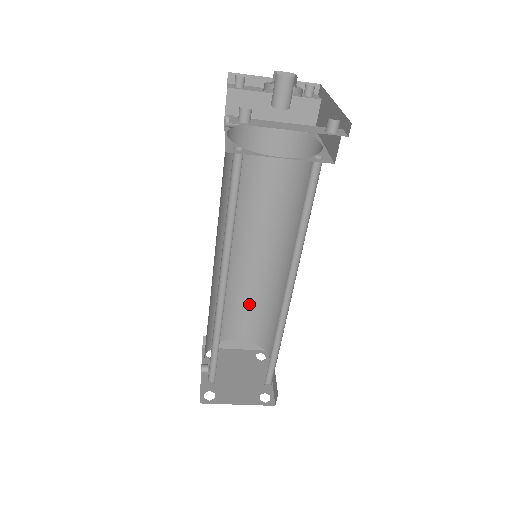
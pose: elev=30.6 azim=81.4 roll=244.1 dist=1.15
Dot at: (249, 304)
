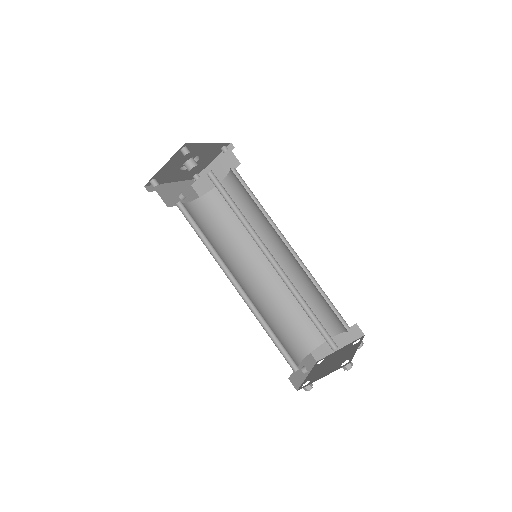
Dot at: (311, 302)
